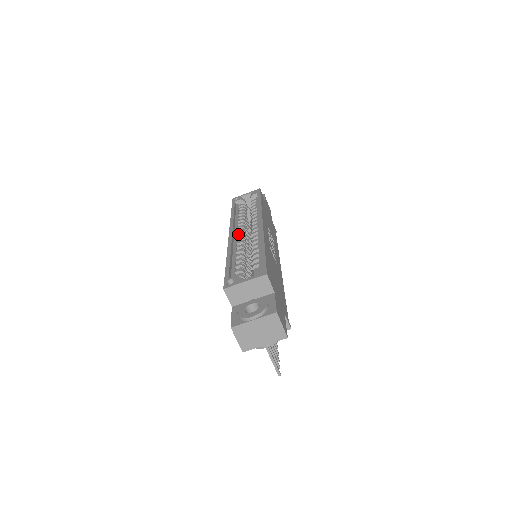
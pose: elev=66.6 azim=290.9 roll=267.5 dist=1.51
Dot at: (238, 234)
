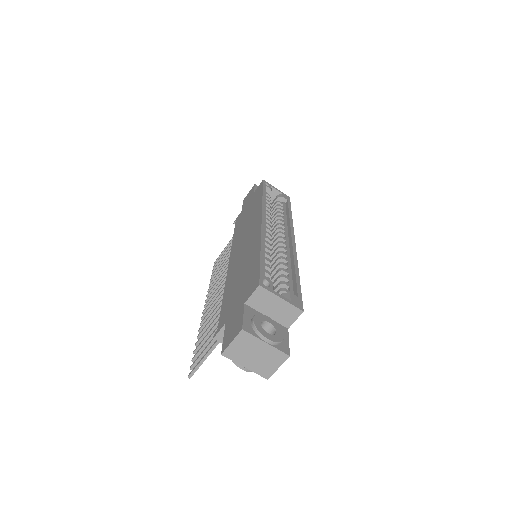
Dot at: (267, 227)
